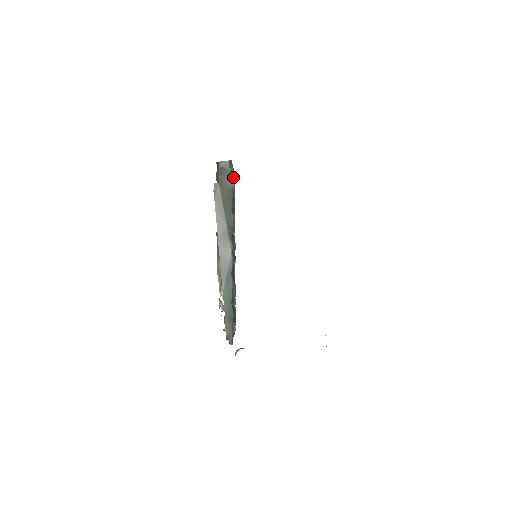
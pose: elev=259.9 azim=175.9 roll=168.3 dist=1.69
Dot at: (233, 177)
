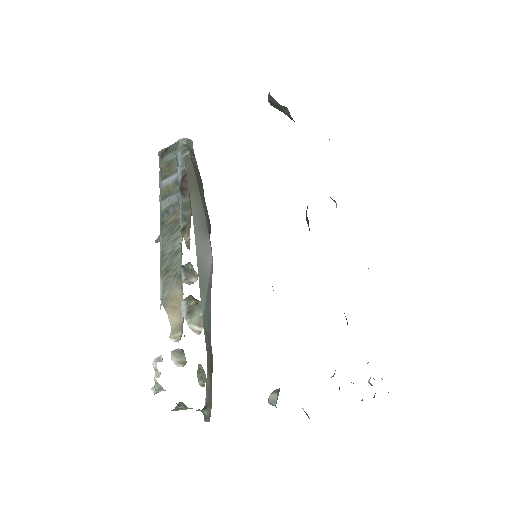
Dot at: occluded
